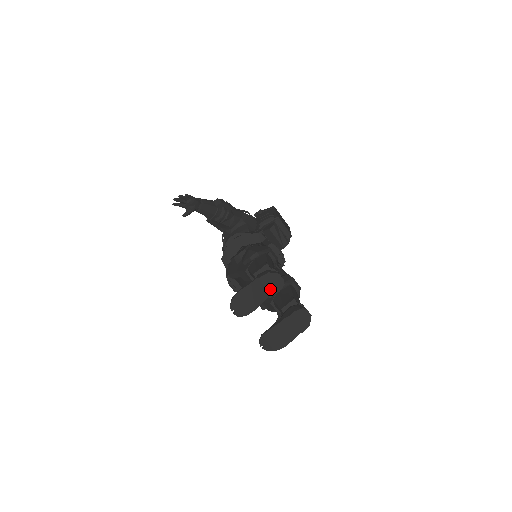
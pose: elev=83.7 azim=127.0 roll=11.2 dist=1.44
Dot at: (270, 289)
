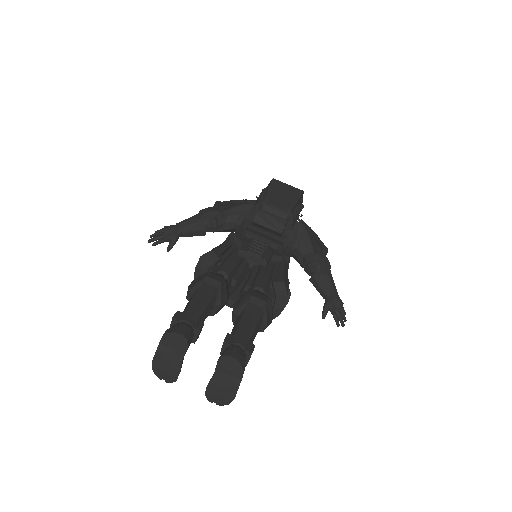
Dot at: (177, 349)
